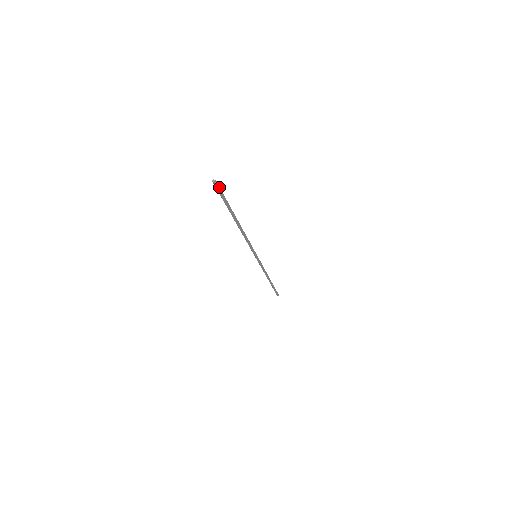
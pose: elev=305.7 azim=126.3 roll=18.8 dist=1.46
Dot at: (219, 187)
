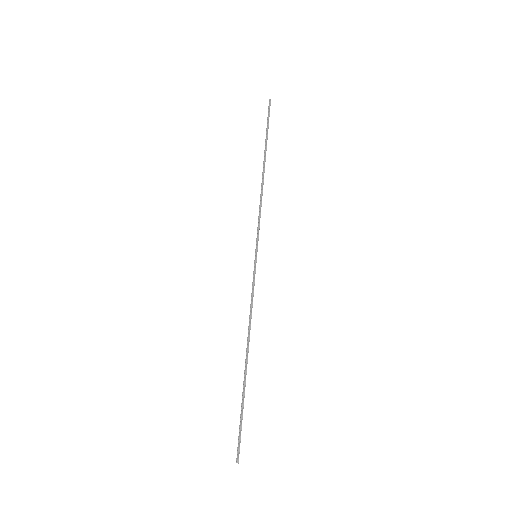
Dot at: (239, 447)
